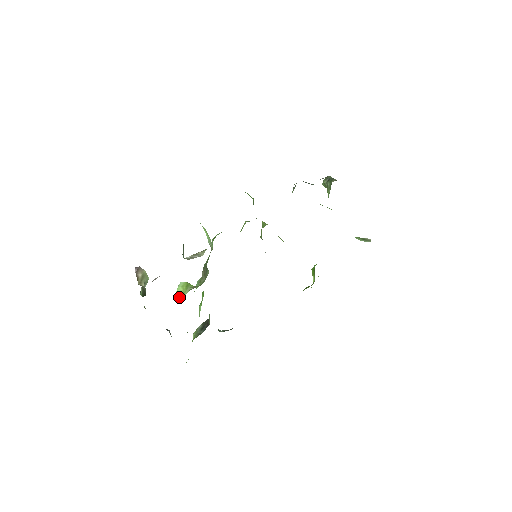
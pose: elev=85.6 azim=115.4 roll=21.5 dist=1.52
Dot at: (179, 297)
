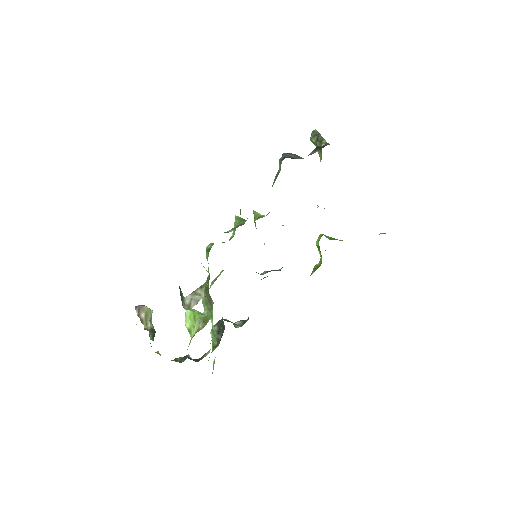
Dot at: (190, 332)
